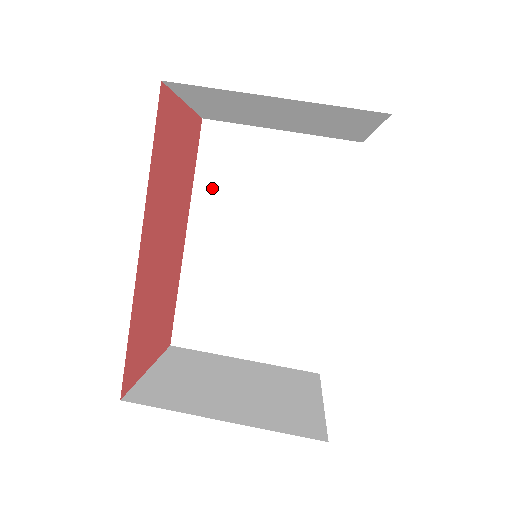
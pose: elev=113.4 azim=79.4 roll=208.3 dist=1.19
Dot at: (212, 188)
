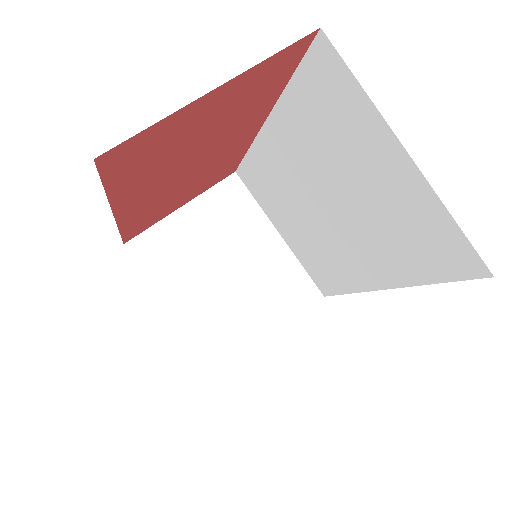
Dot at: (301, 115)
